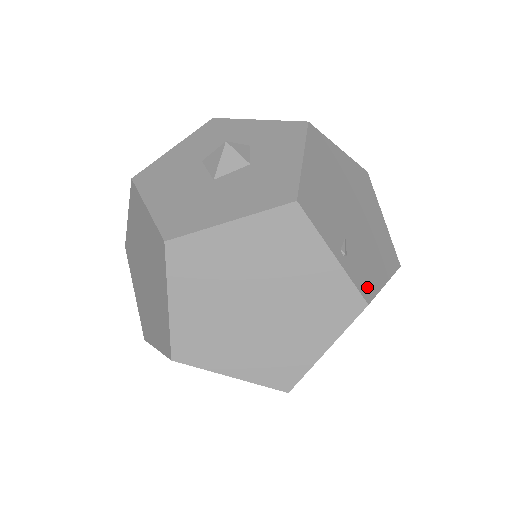
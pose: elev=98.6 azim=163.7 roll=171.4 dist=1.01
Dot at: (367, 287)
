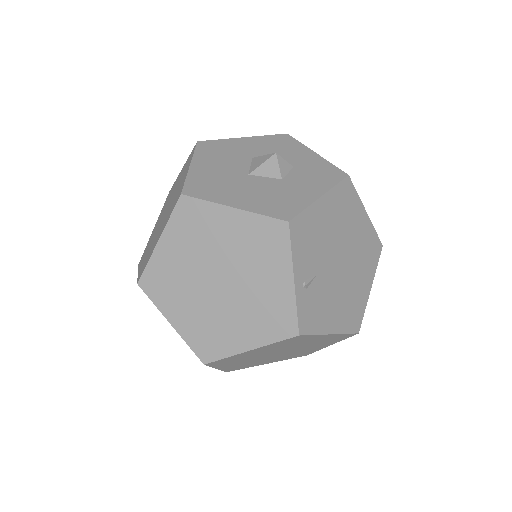
Dot at: (309, 323)
